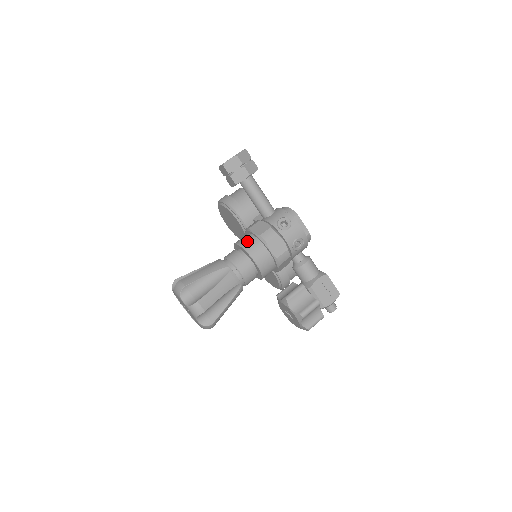
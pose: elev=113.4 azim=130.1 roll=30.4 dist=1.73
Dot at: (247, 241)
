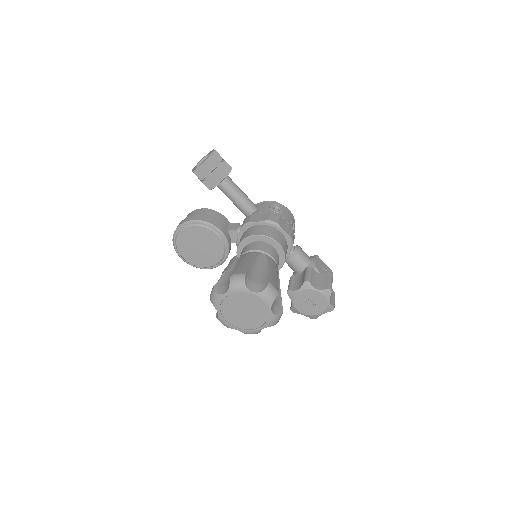
Dot at: (258, 230)
